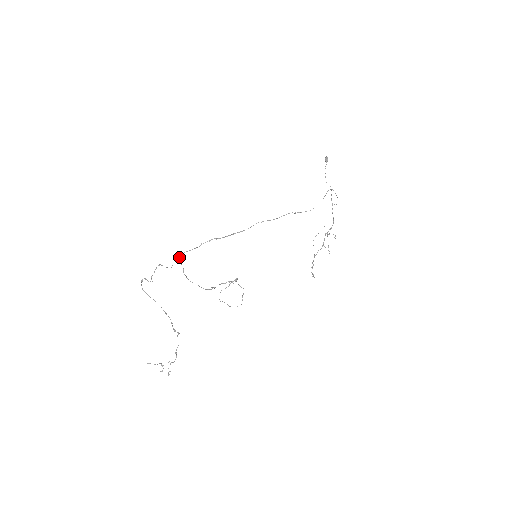
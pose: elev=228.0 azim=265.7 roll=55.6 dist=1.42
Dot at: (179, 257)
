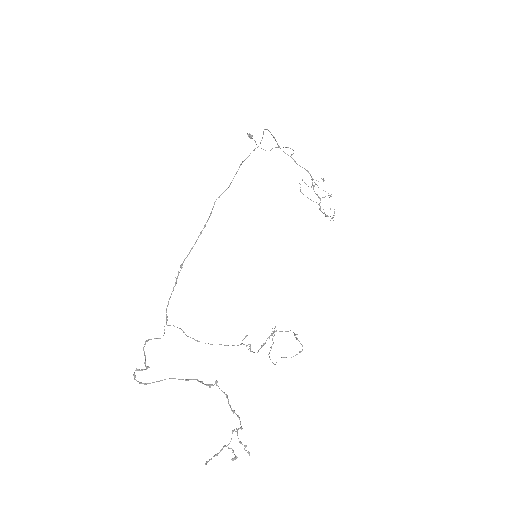
Dot at: occluded
